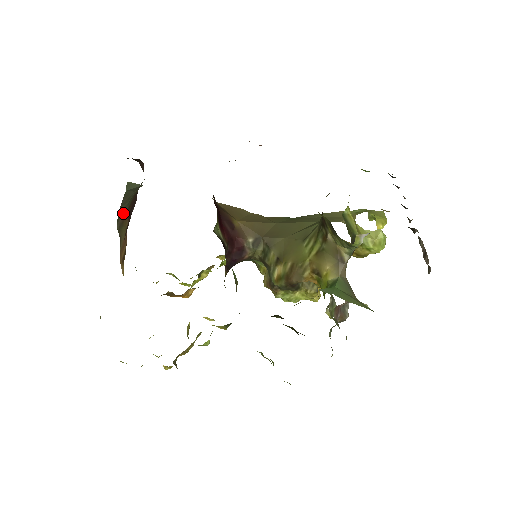
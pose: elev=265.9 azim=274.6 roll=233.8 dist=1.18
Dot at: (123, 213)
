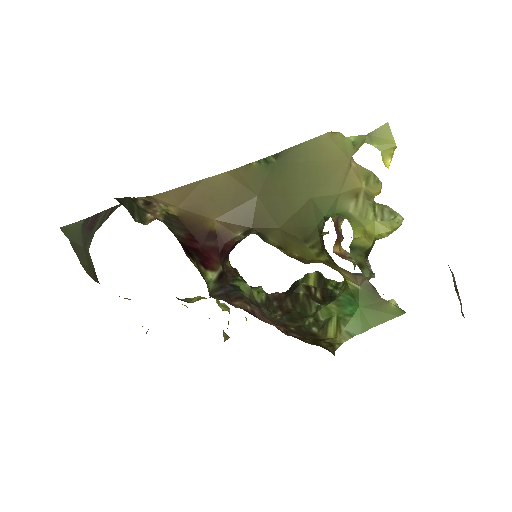
Dot at: (92, 276)
